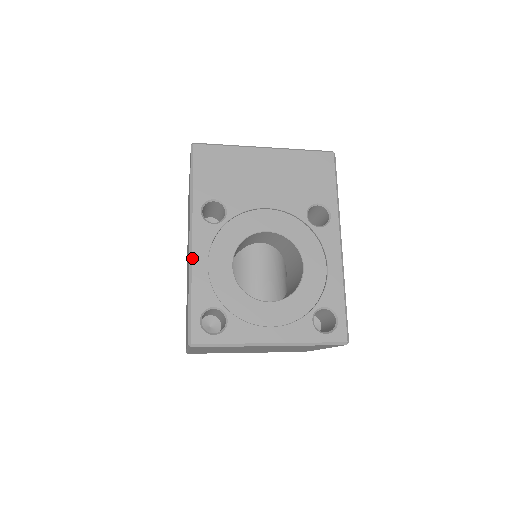
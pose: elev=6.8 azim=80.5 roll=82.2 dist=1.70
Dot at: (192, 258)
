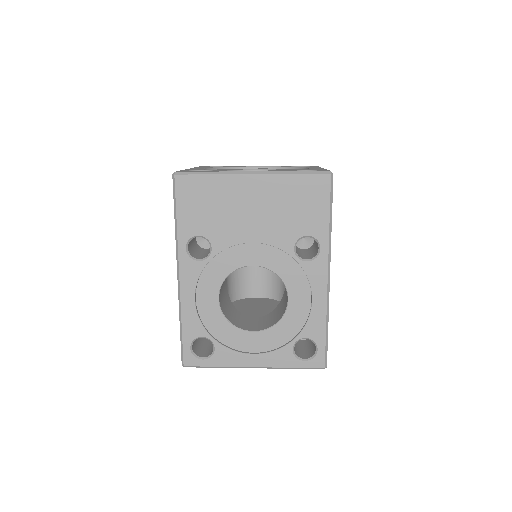
Dot at: (180, 294)
